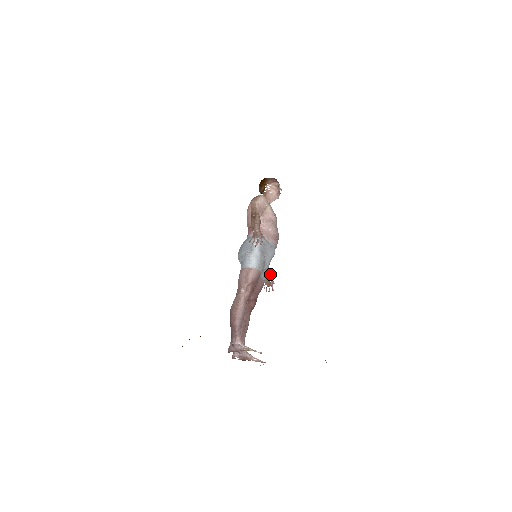
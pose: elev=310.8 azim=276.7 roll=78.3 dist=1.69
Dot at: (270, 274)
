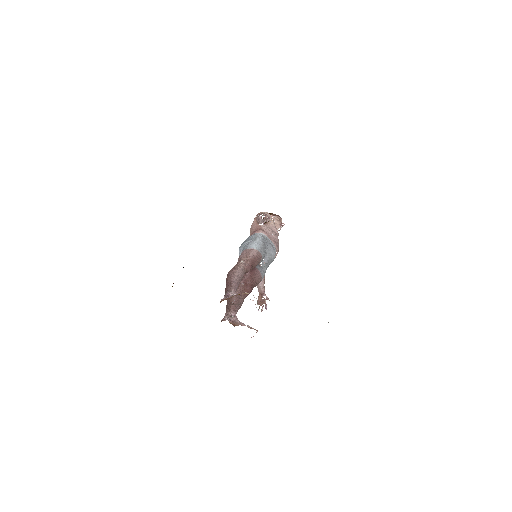
Dot at: occluded
